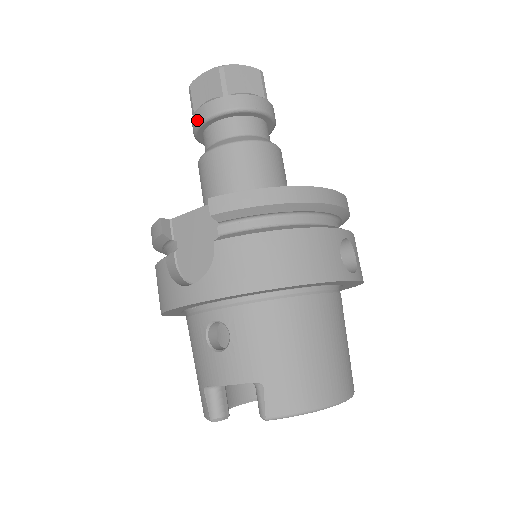
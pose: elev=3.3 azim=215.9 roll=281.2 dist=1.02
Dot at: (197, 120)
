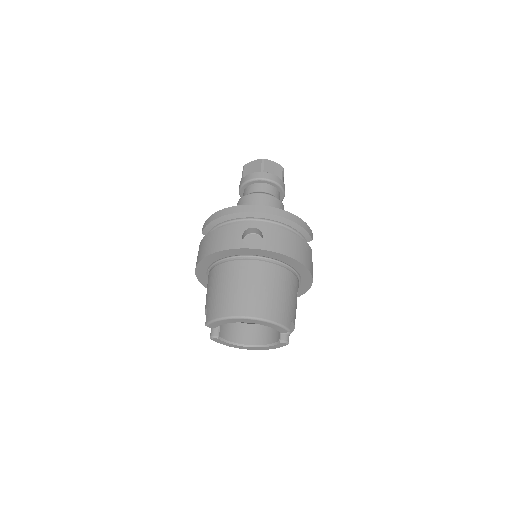
Dot at: occluded
